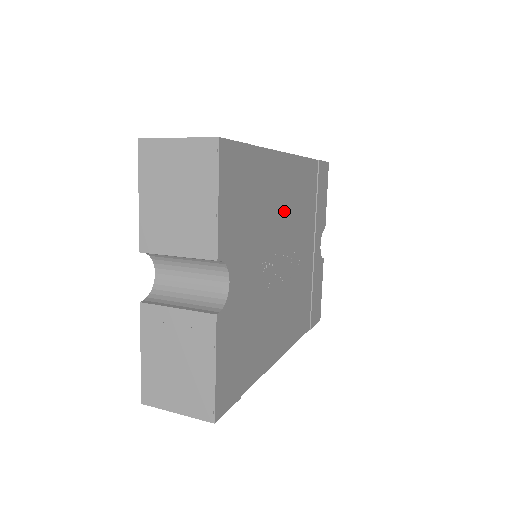
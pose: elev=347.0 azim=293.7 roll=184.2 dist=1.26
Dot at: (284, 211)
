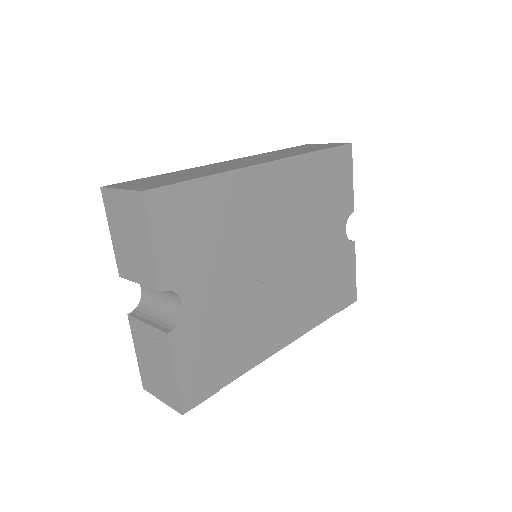
Dot at: (268, 218)
